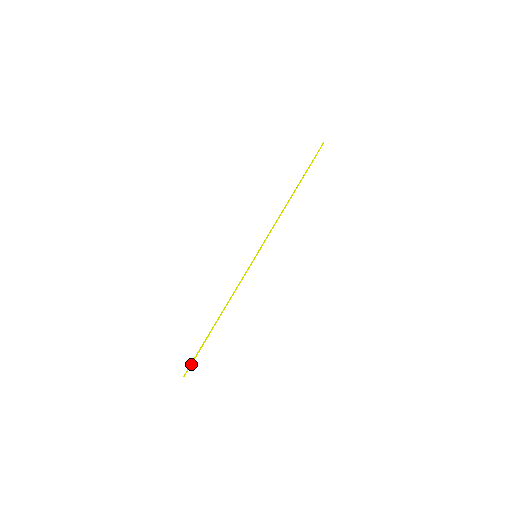
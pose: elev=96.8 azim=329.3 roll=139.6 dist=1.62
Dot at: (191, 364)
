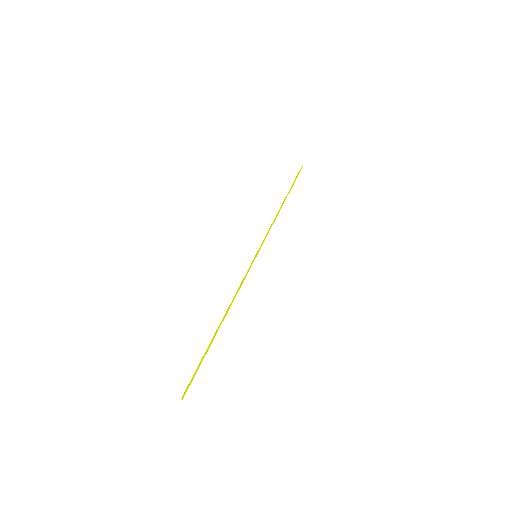
Dot at: (191, 381)
